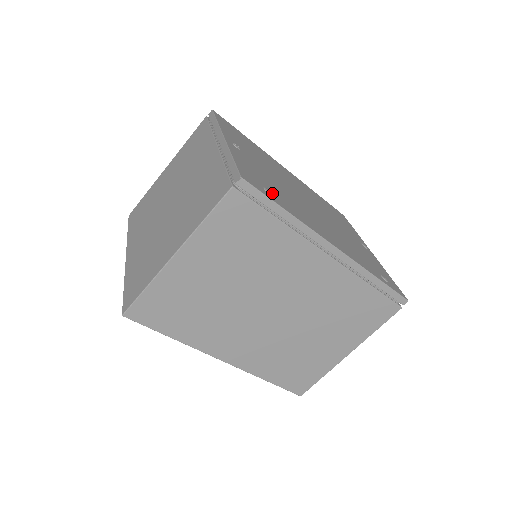
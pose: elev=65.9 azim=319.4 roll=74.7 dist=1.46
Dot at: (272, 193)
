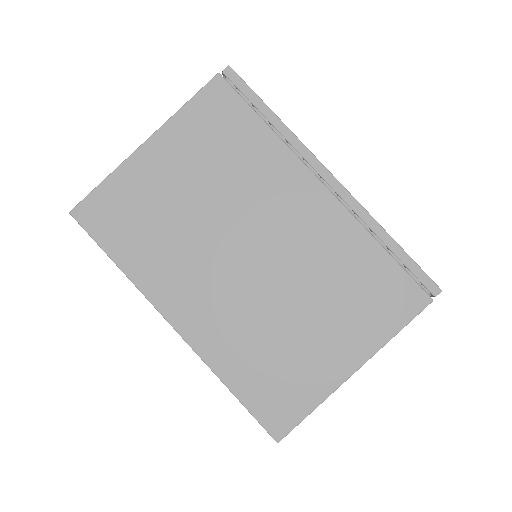
Dot at: occluded
